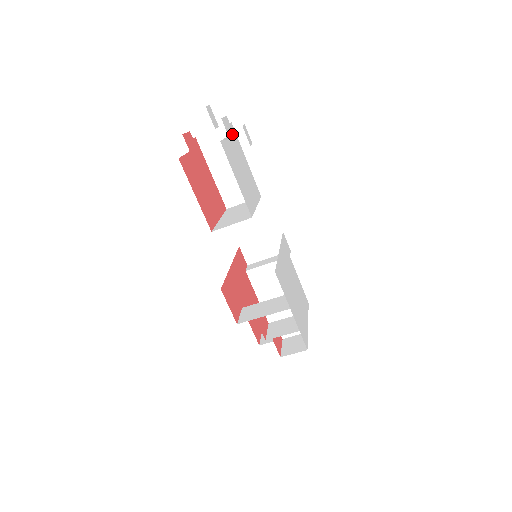
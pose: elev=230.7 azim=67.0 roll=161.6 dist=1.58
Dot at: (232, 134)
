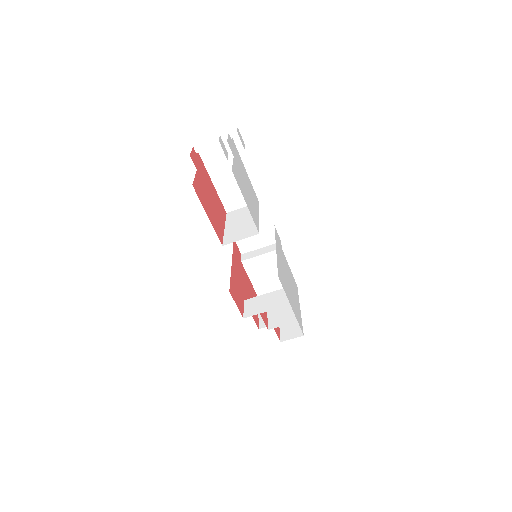
Dot at: (235, 151)
